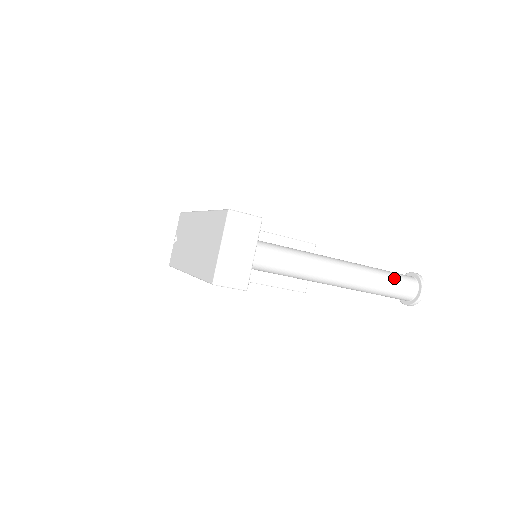
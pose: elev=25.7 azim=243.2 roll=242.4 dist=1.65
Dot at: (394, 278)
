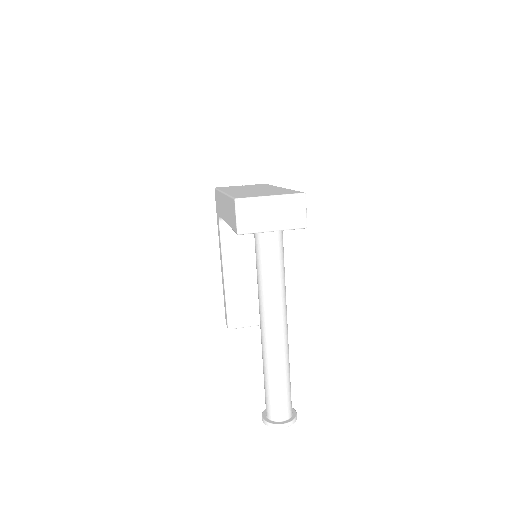
Dot at: (287, 389)
